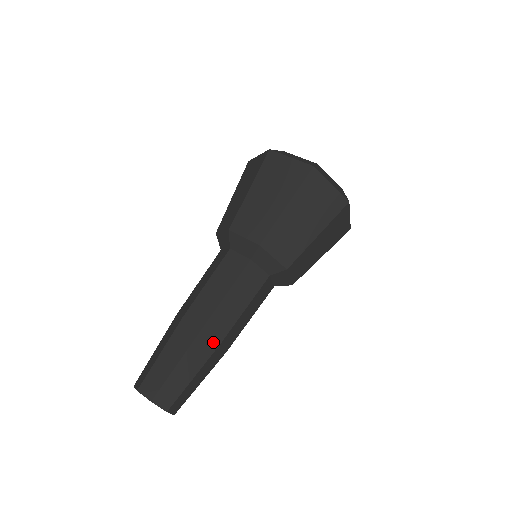
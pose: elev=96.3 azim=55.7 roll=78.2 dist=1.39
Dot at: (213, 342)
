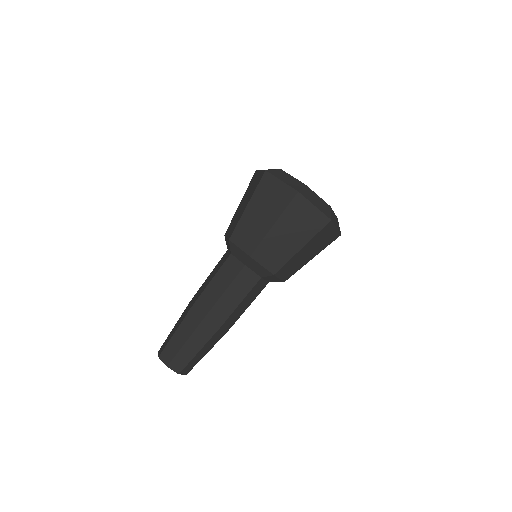
Dot at: (199, 317)
